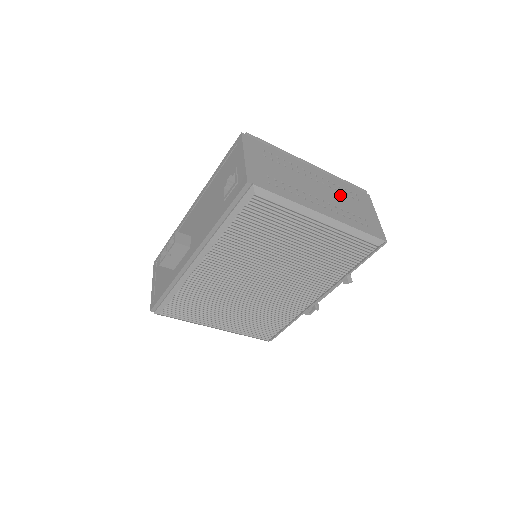
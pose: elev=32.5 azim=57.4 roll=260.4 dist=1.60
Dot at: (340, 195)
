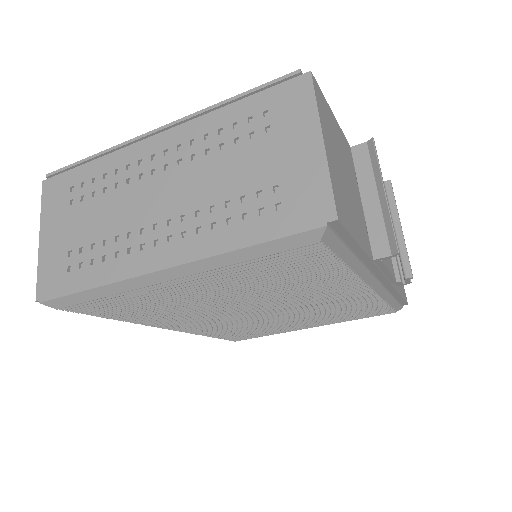
Dot at: (217, 161)
